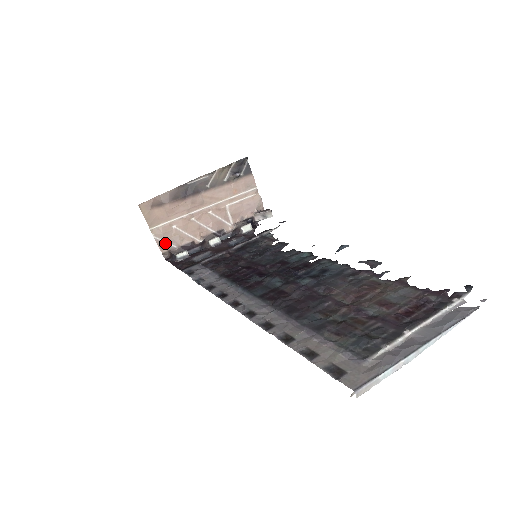
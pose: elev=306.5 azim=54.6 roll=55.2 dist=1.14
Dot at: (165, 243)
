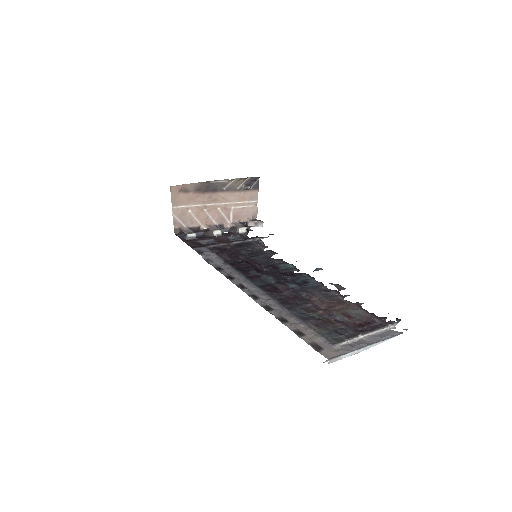
Dot at: (179, 221)
